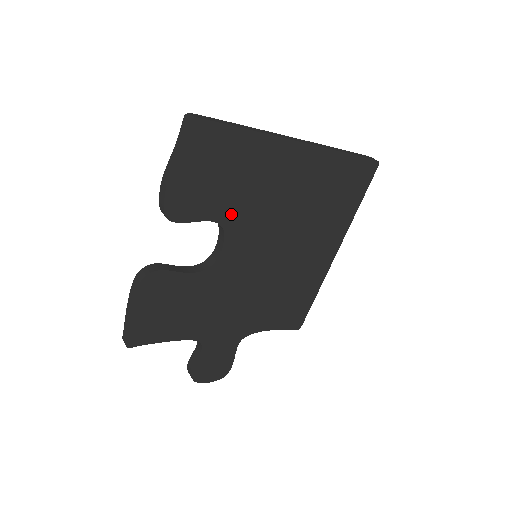
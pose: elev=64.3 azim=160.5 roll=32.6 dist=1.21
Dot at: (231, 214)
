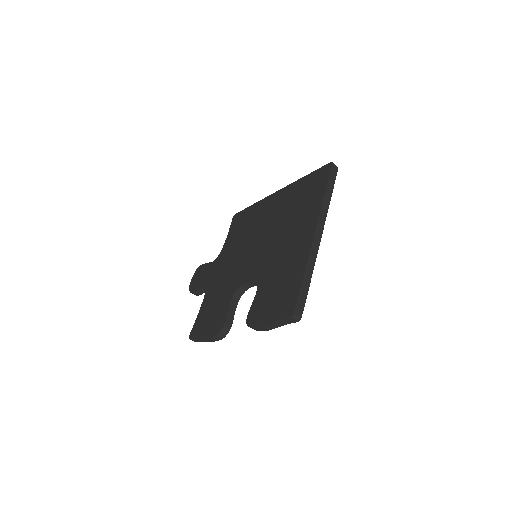
Dot at: occluded
